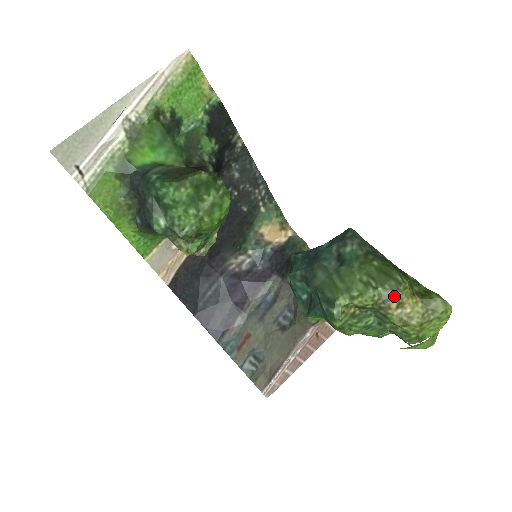
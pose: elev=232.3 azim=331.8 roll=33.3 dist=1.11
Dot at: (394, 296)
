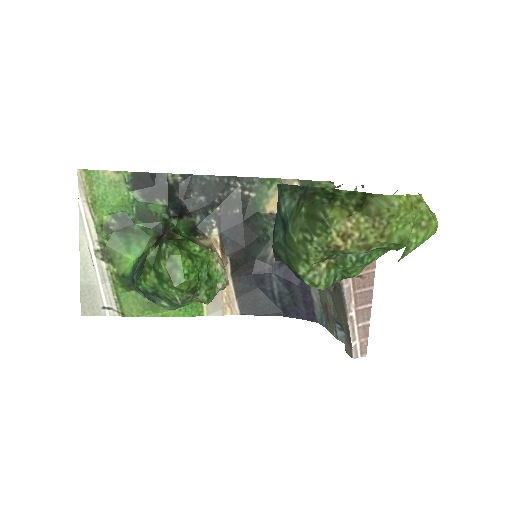
Dot at: (330, 236)
